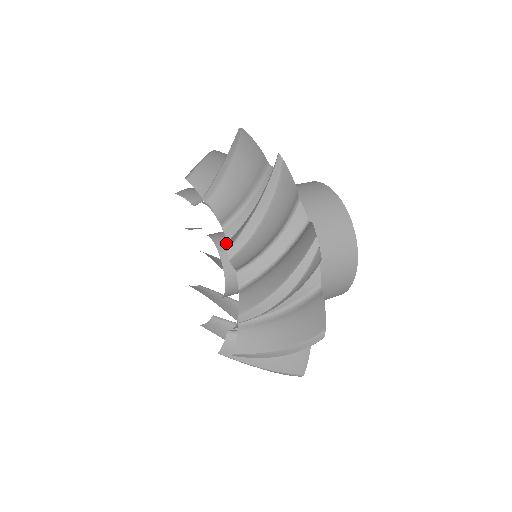
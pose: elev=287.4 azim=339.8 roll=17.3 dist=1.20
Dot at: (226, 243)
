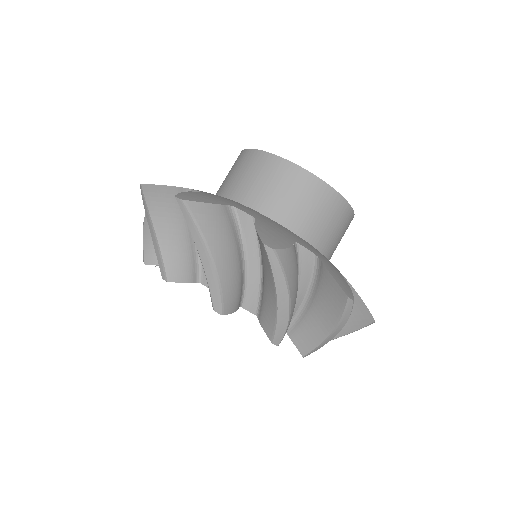
Dot at: occluded
